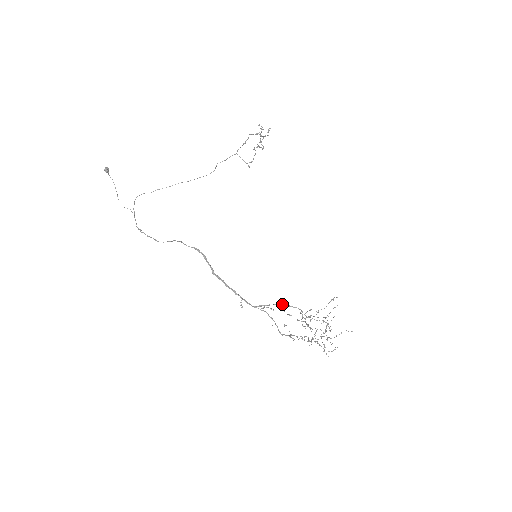
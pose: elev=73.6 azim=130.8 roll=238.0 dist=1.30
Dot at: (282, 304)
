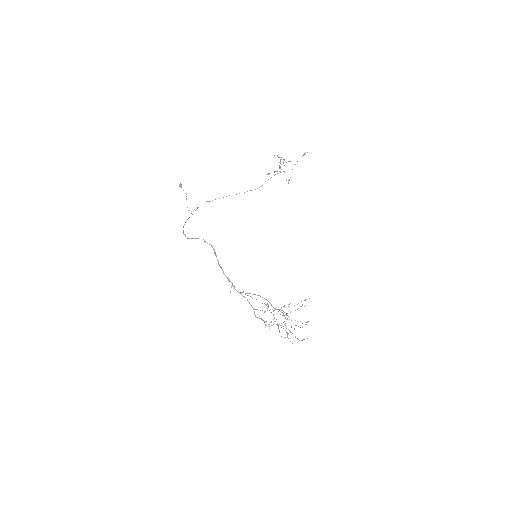
Dot at: (258, 295)
